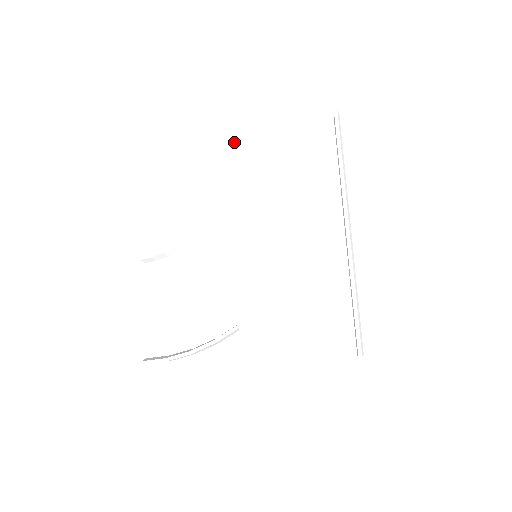
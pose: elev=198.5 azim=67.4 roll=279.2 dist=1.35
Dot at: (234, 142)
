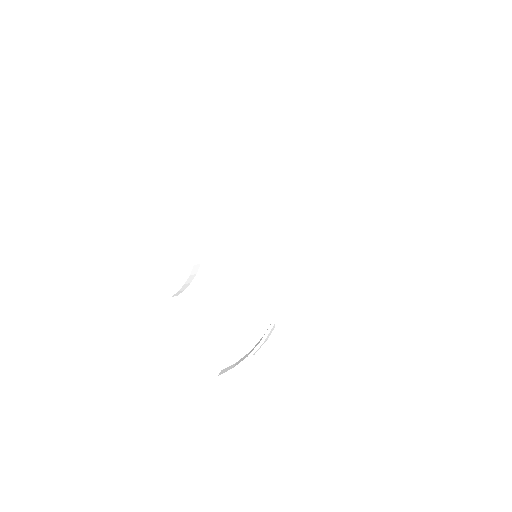
Dot at: (183, 160)
